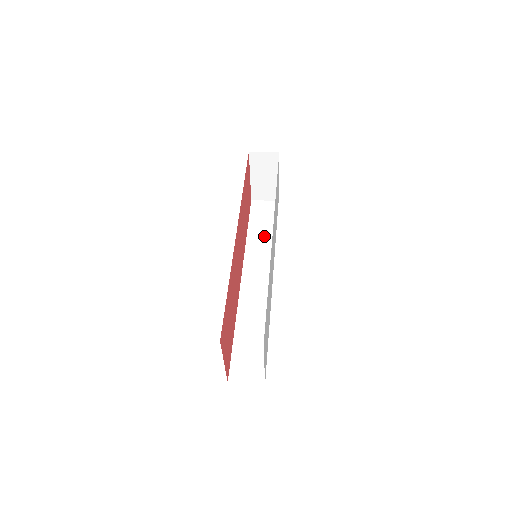
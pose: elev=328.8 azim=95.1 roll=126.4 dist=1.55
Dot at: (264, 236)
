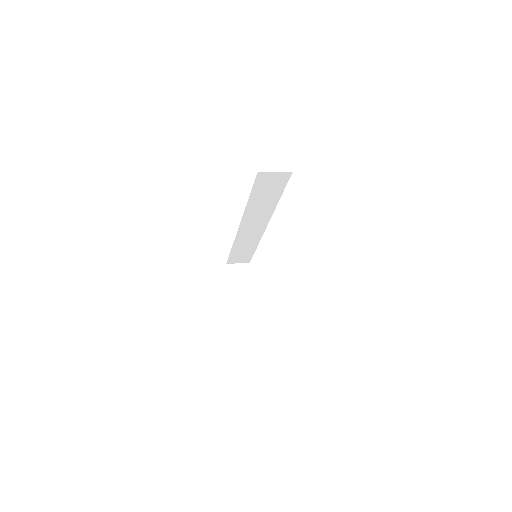
Dot at: occluded
